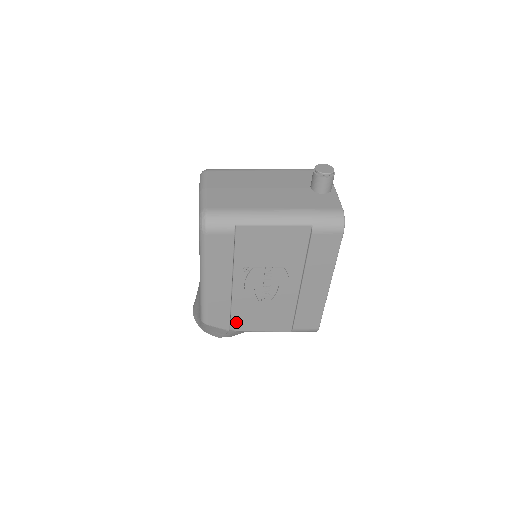
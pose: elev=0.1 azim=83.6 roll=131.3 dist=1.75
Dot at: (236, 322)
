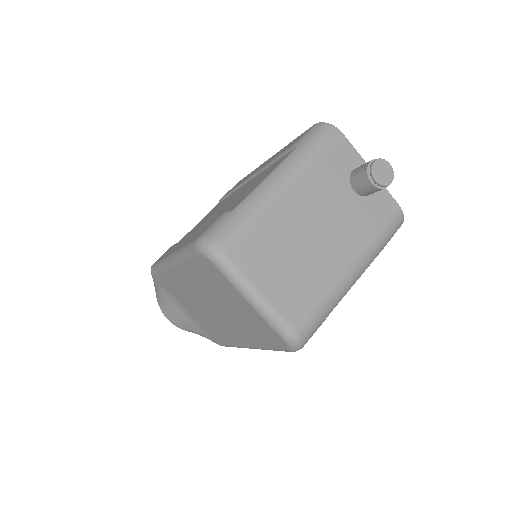
Dot at: occluded
